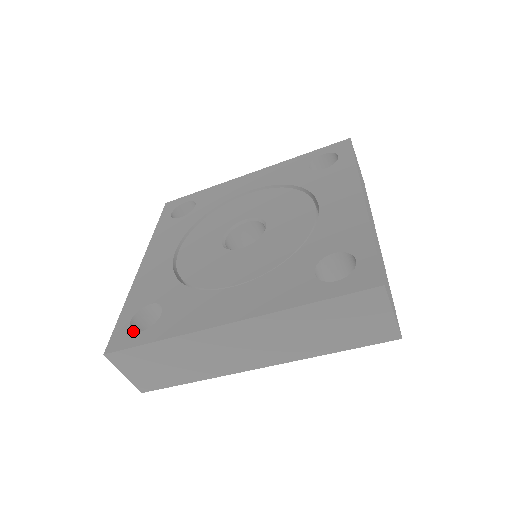
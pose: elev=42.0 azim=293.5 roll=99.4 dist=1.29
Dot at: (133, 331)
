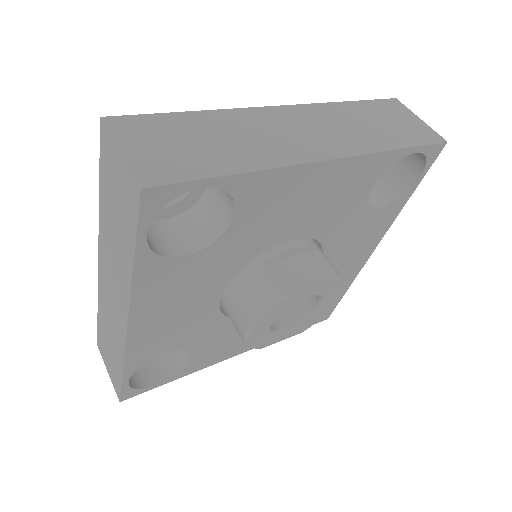
Dot at: occluded
